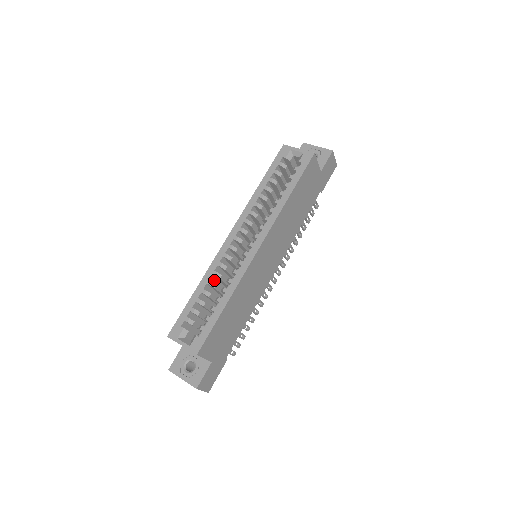
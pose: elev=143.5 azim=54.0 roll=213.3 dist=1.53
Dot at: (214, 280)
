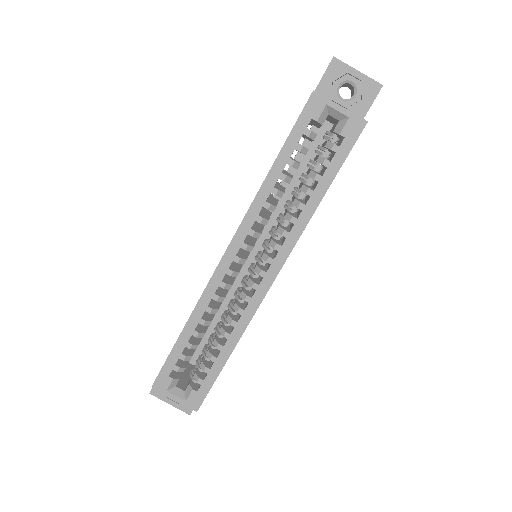
Dot at: occluded
